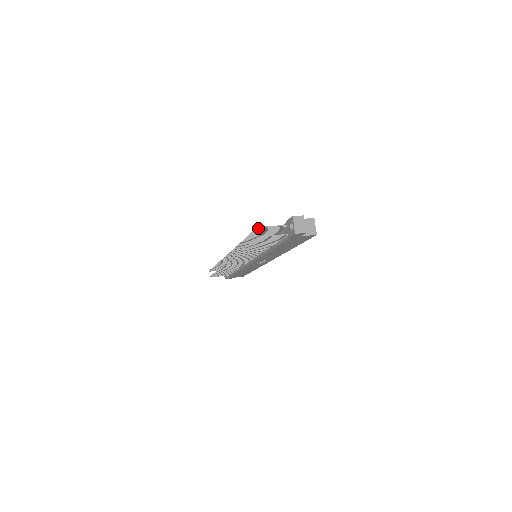
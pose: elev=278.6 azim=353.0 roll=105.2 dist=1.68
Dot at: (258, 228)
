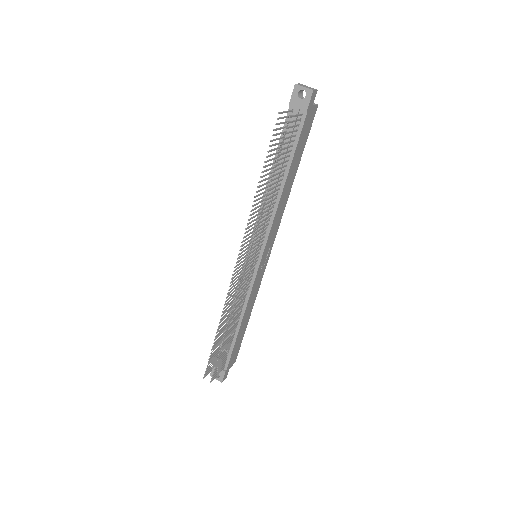
Dot at: (278, 118)
